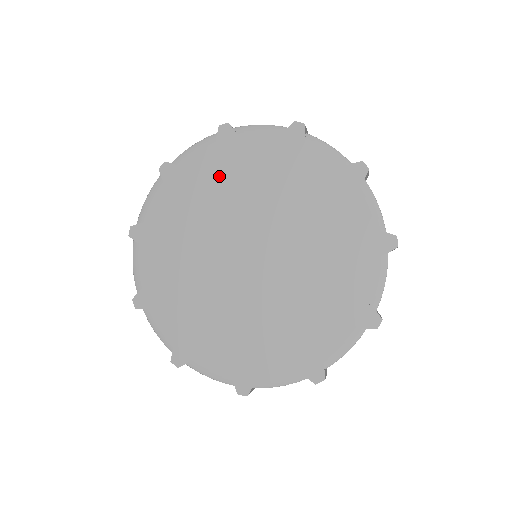
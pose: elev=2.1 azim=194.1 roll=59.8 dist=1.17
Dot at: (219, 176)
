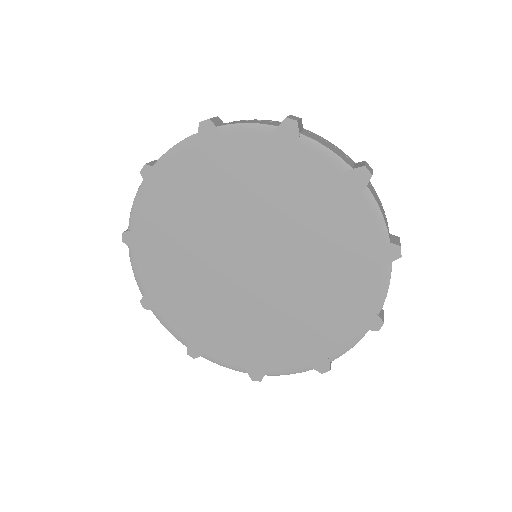
Dot at: (174, 216)
